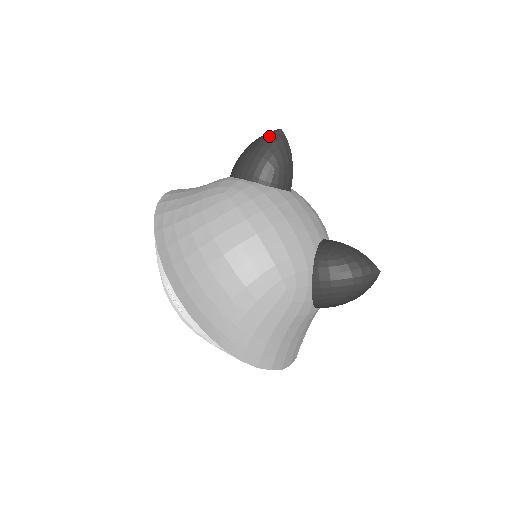
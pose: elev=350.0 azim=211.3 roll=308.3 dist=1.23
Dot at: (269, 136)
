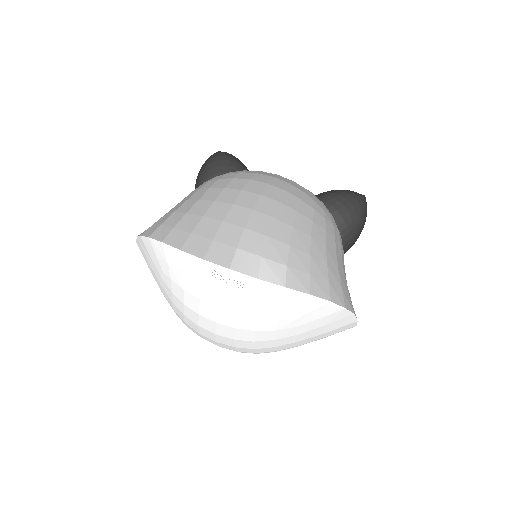
Dot at: (215, 153)
